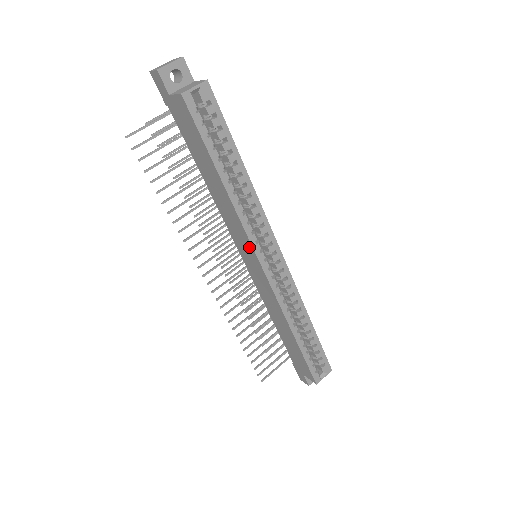
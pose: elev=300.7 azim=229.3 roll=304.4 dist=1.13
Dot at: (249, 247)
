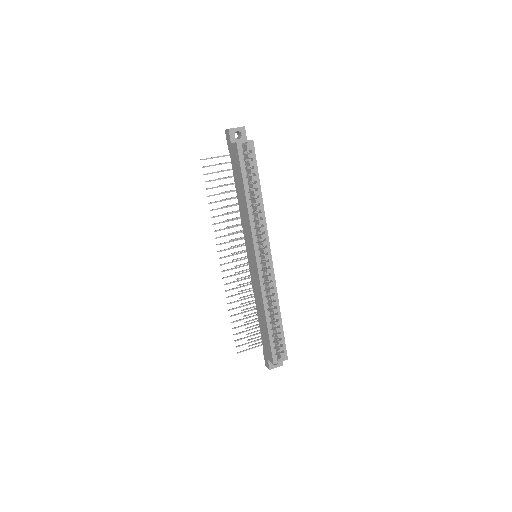
Dot at: (252, 245)
